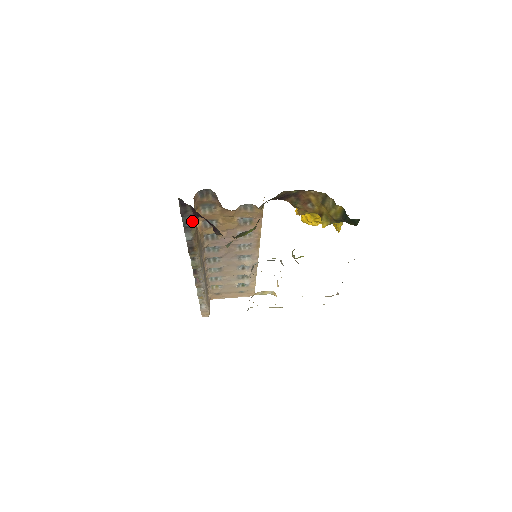
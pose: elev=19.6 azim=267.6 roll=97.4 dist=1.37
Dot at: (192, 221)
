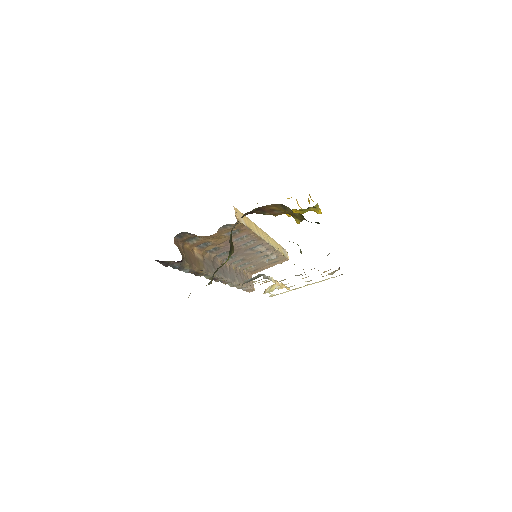
Dot at: (179, 264)
